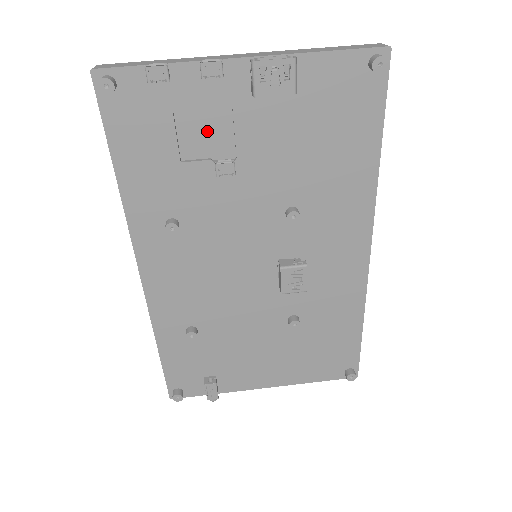
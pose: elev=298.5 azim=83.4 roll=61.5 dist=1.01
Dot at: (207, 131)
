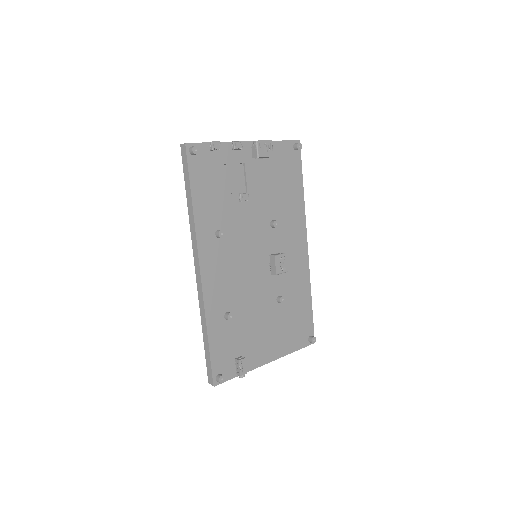
Dot at: (233, 178)
